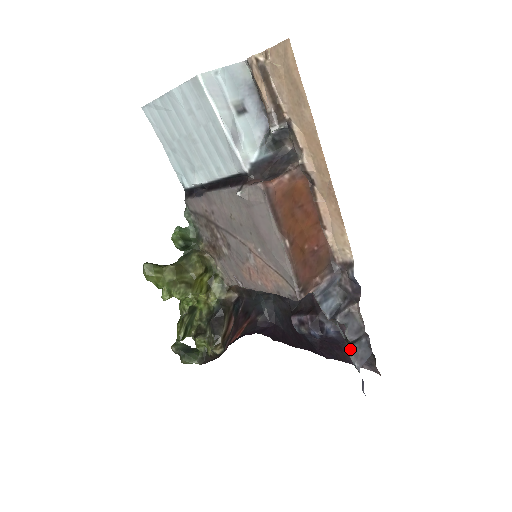
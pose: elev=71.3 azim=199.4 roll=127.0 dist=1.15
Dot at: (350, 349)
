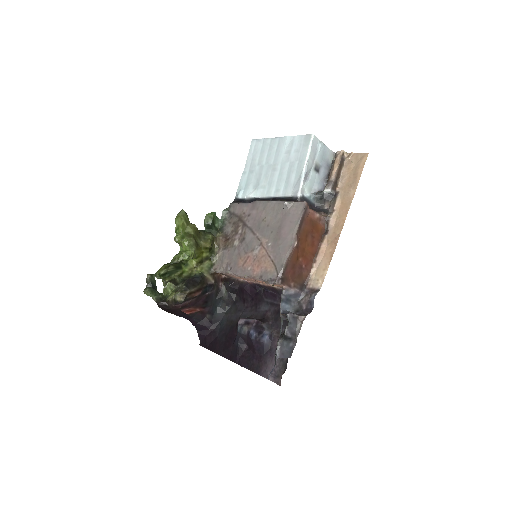
Dot at: (281, 340)
